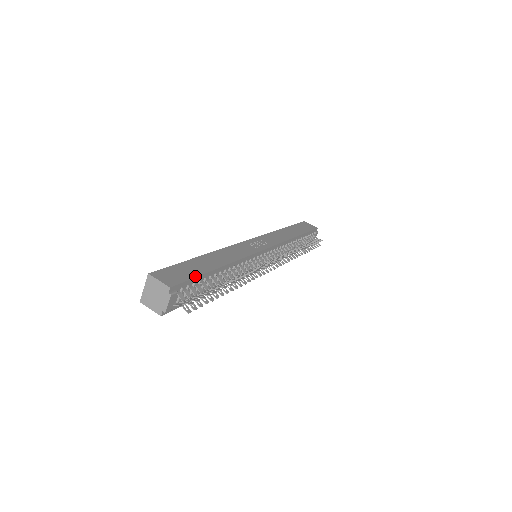
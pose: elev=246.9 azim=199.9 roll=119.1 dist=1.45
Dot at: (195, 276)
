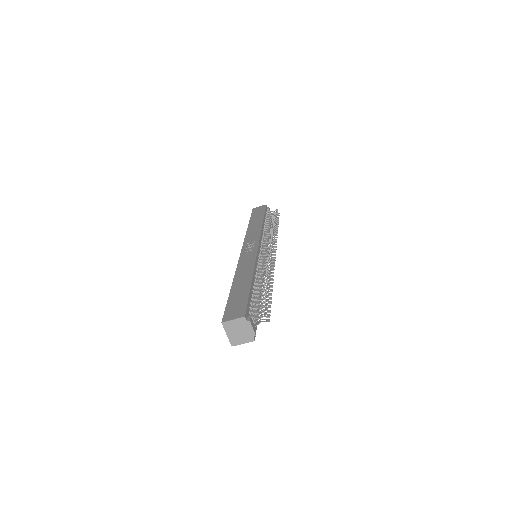
Dot at: (247, 298)
